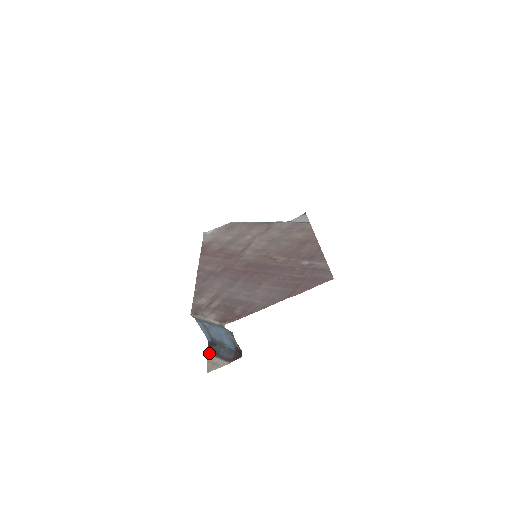
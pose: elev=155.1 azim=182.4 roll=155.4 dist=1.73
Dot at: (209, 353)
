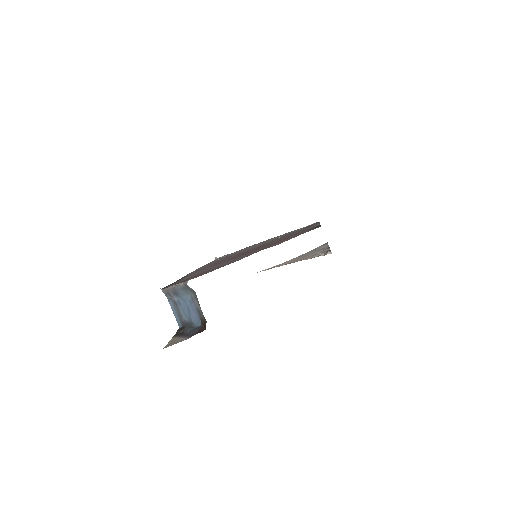
Dot at: (174, 336)
